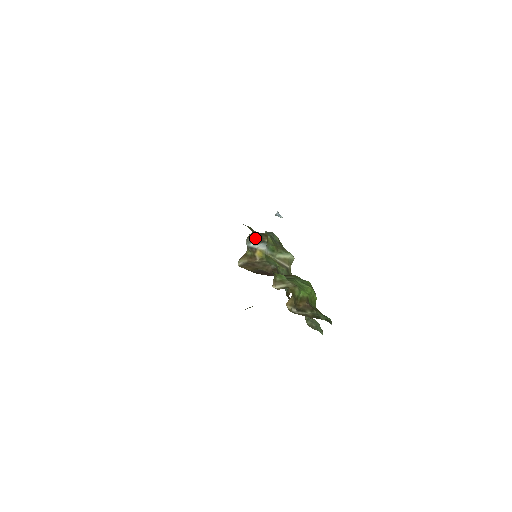
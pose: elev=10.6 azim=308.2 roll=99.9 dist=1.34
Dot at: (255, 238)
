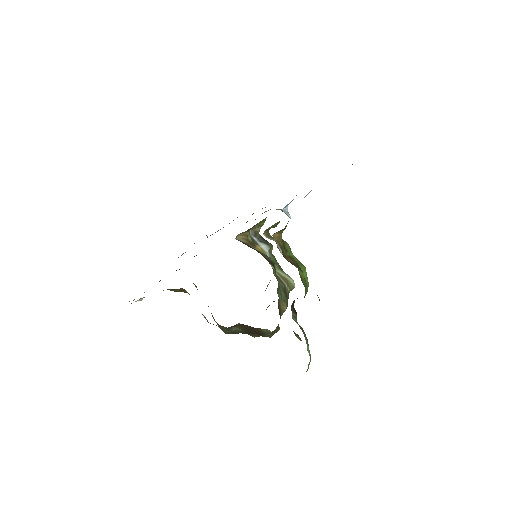
Dot at: (260, 237)
